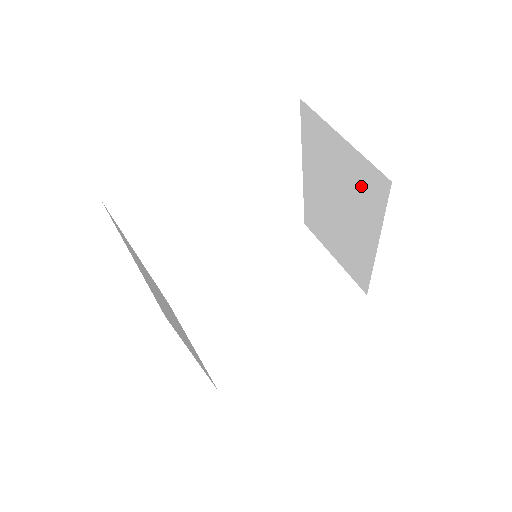
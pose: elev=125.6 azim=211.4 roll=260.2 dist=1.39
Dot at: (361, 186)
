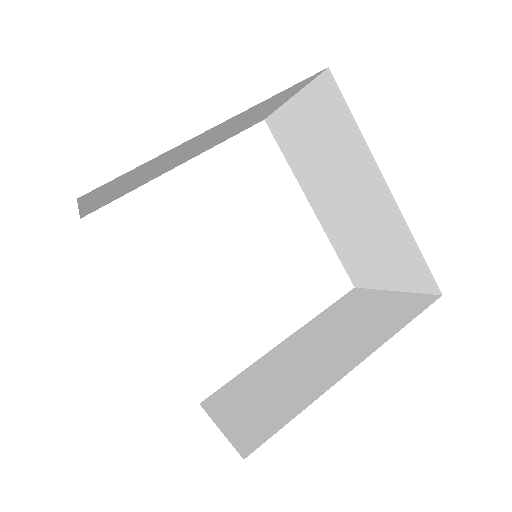
Dot at: (328, 125)
